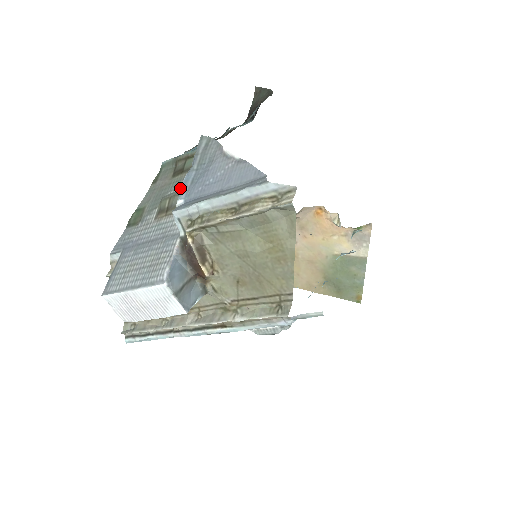
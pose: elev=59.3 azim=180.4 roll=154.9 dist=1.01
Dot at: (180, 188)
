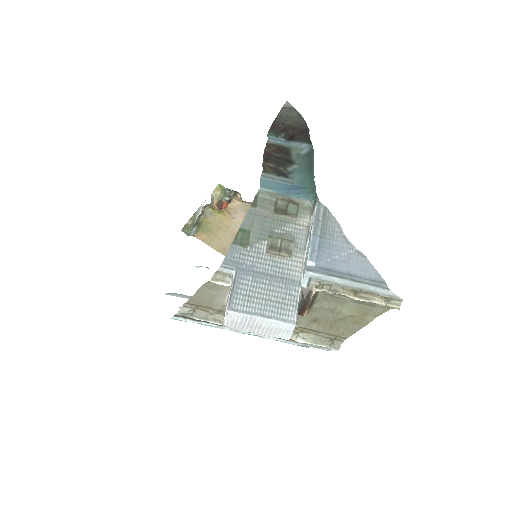
Dot at: (288, 232)
